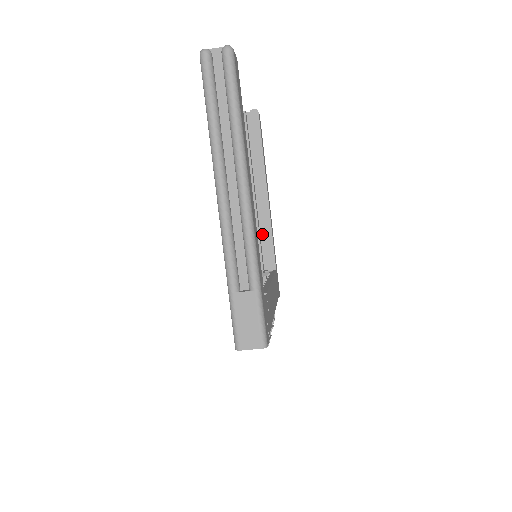
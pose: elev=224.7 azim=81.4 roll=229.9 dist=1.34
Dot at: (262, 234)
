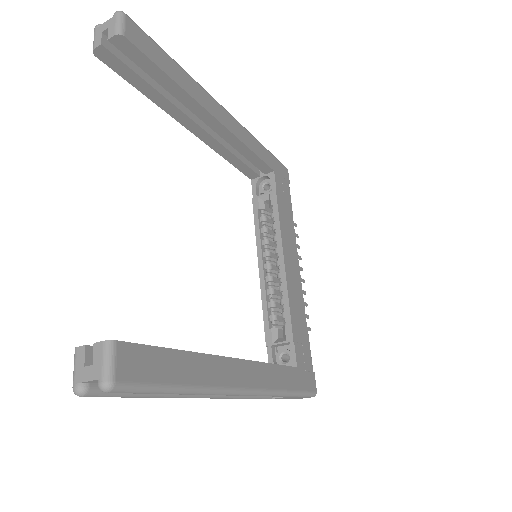
Dot at: occluded
